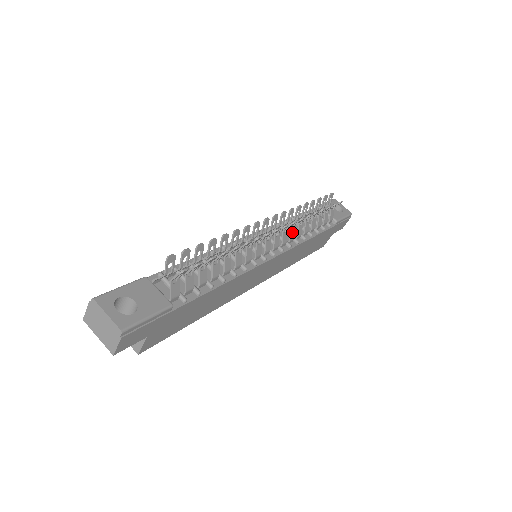
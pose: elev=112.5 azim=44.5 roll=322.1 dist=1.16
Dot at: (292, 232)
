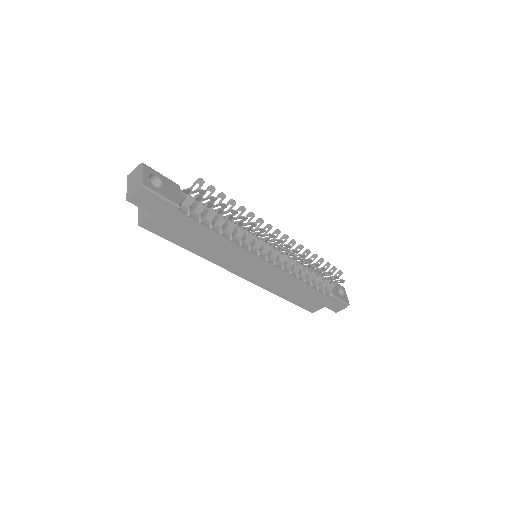
Dot at: (291, 261)
